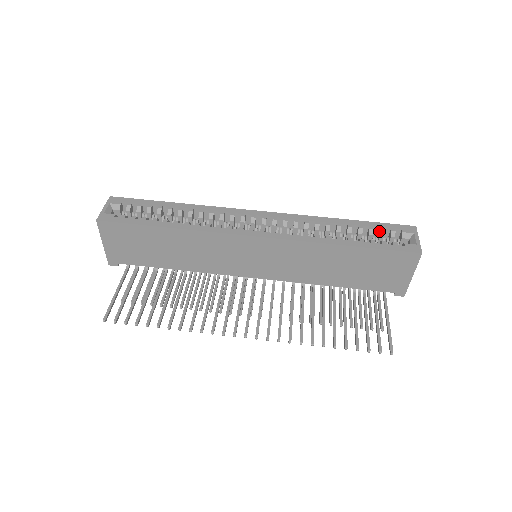
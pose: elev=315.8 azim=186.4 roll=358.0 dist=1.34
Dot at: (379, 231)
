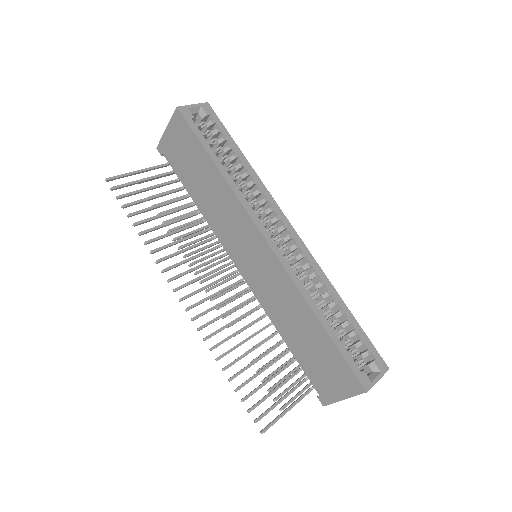
Dot at: (358, 340)
